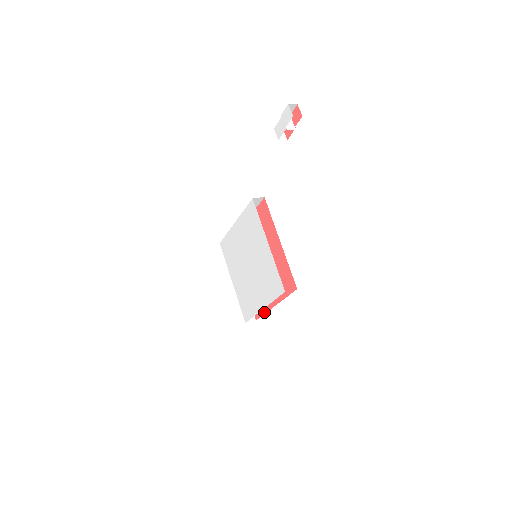
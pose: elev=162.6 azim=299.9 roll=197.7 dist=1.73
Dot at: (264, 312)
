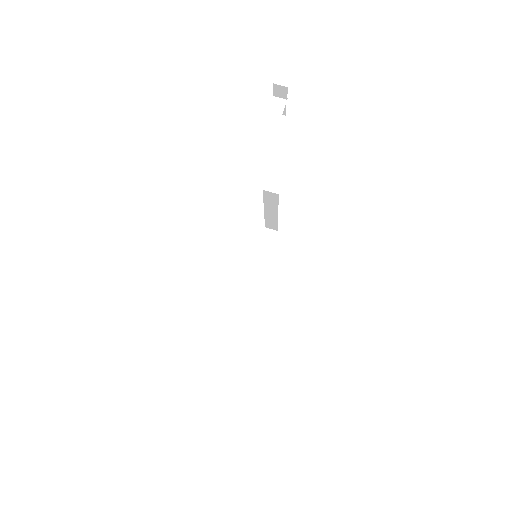
Dot at: occluded
